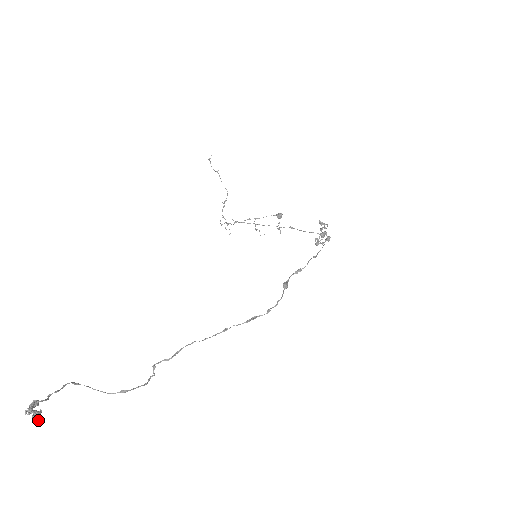
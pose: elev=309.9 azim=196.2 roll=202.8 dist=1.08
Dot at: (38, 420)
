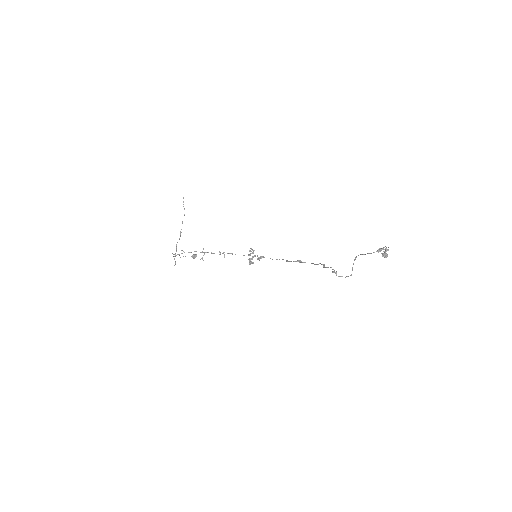
Dot at: occluded
